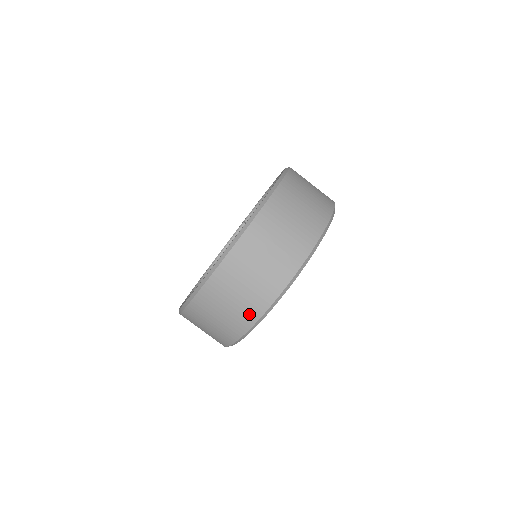
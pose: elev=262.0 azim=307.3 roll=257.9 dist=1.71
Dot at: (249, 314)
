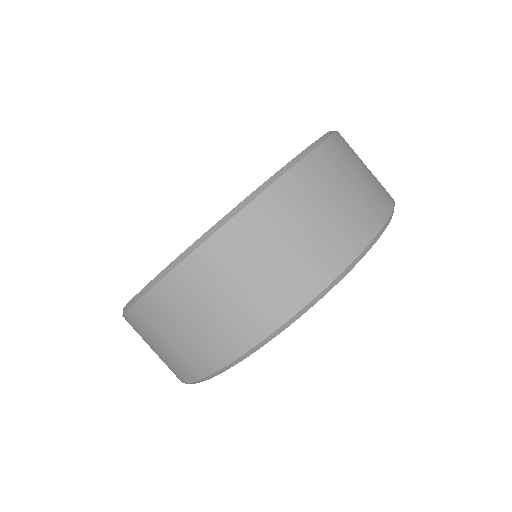
Dot at: (351, 236)
